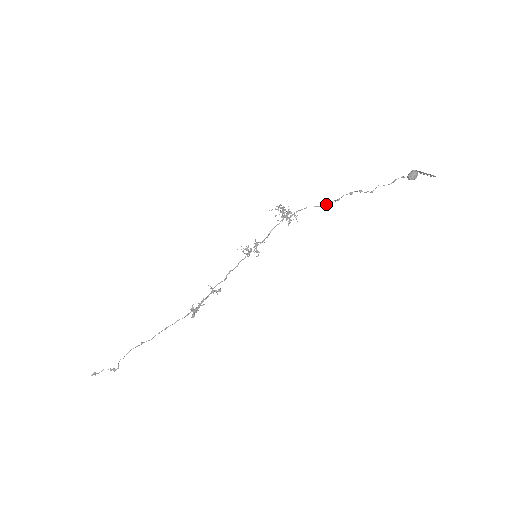
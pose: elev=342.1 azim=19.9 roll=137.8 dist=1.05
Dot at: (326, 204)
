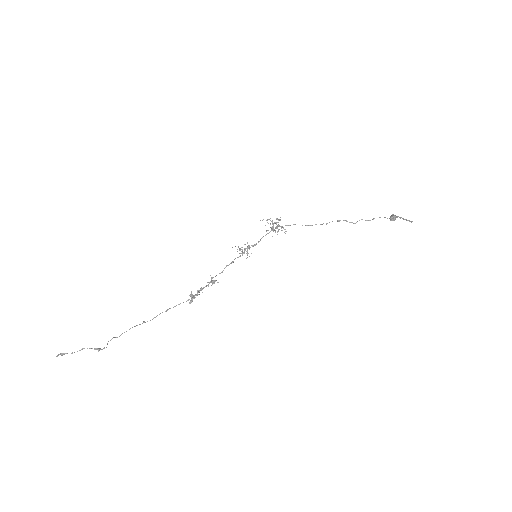
Dot at: (311, 225)
